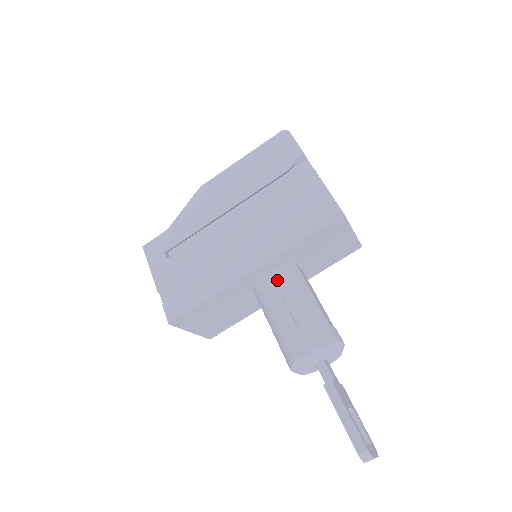
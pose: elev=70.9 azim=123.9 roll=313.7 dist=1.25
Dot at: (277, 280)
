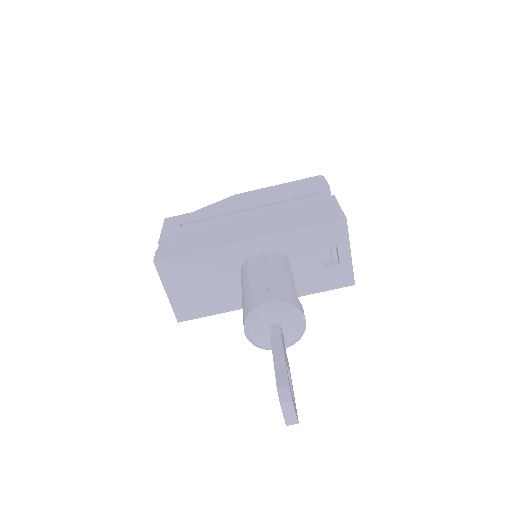
Dot at: (266, 258)
